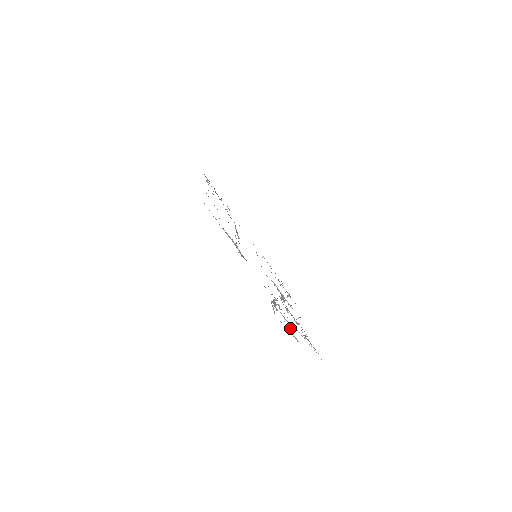
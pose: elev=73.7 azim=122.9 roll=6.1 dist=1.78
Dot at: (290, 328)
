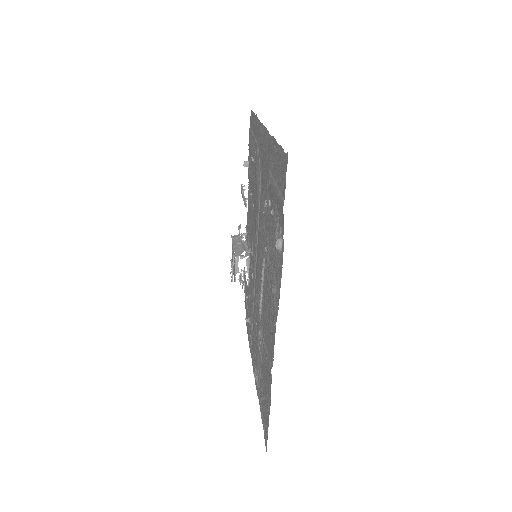
Dot at: occluded
